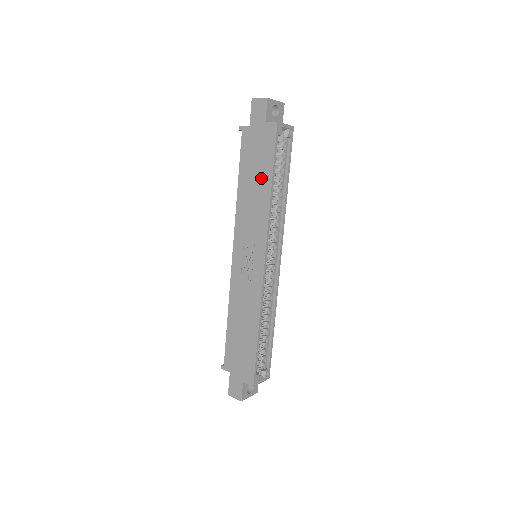
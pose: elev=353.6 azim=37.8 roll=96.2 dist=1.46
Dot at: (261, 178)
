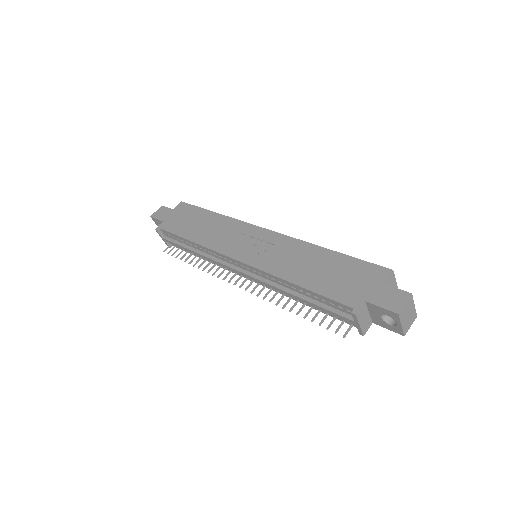
Dot at: (202, 219)
